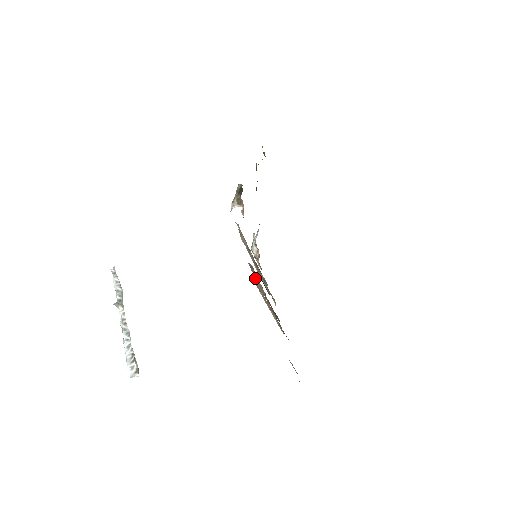
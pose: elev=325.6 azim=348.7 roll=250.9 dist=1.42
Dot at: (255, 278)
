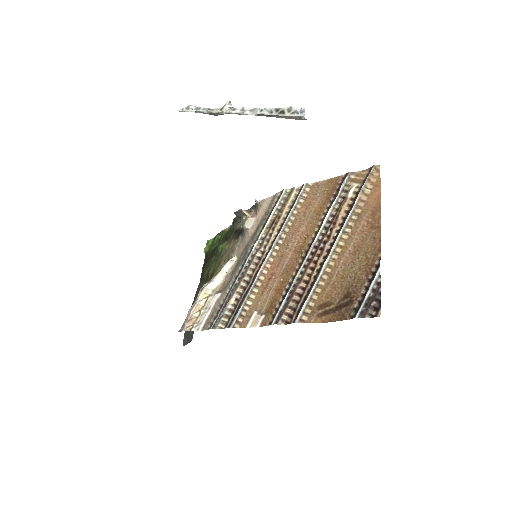
Dot at: (351, 187)
